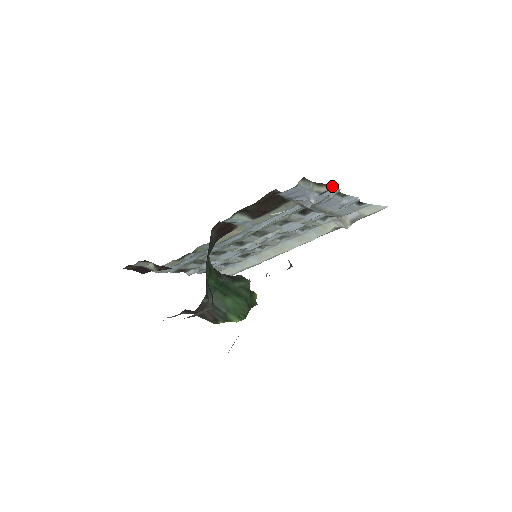
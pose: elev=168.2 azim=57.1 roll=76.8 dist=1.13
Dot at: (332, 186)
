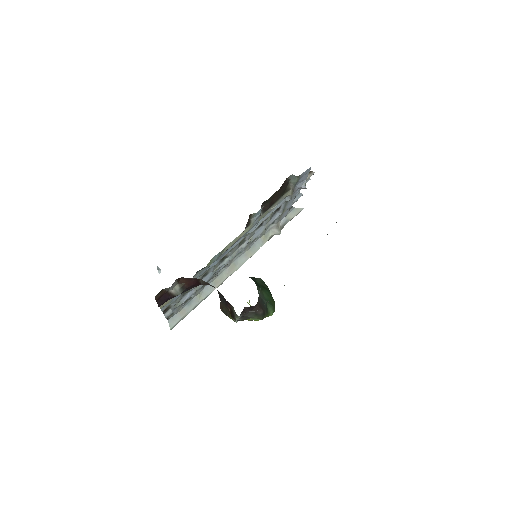
Dot at: (313, 173)
